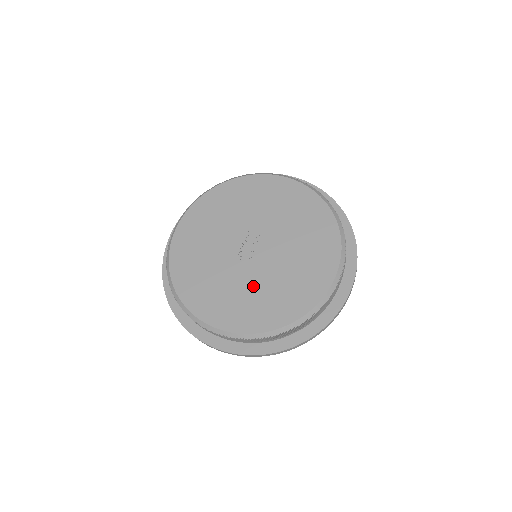
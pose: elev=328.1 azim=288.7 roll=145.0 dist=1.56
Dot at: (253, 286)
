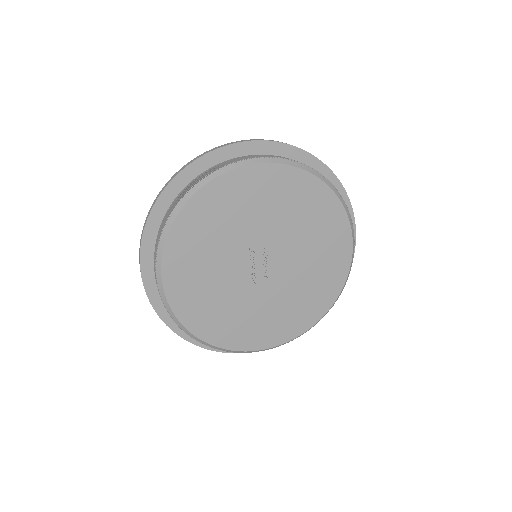
Dot at: (278, 301)
